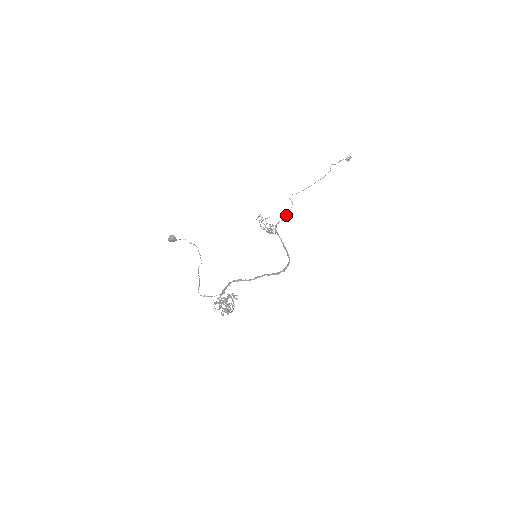
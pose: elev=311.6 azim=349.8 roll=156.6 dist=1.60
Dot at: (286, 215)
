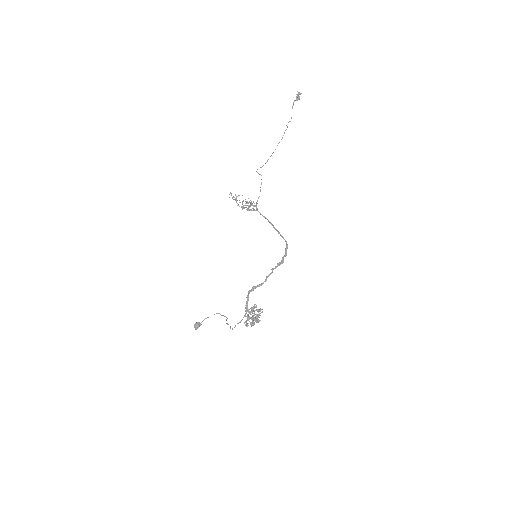
Dot at: (260, 189)
